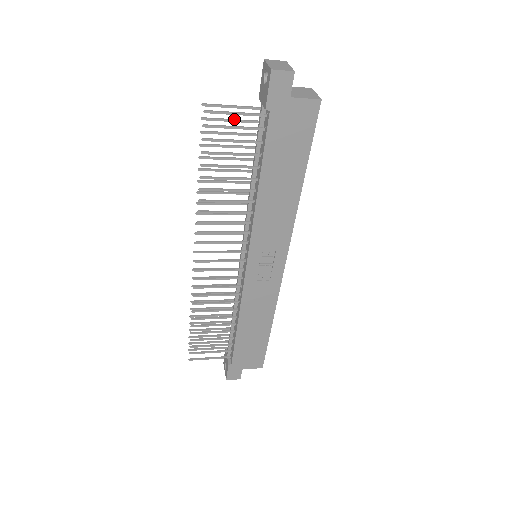
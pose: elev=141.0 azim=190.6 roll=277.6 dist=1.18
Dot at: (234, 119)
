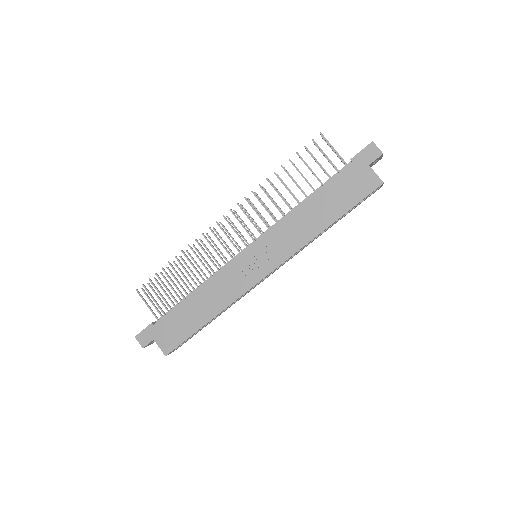
Dot at: occluded
